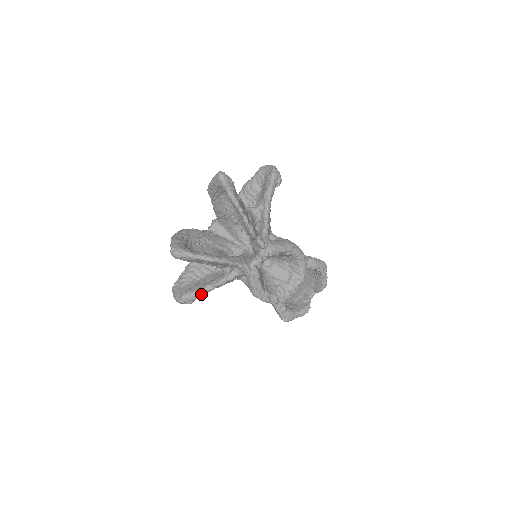
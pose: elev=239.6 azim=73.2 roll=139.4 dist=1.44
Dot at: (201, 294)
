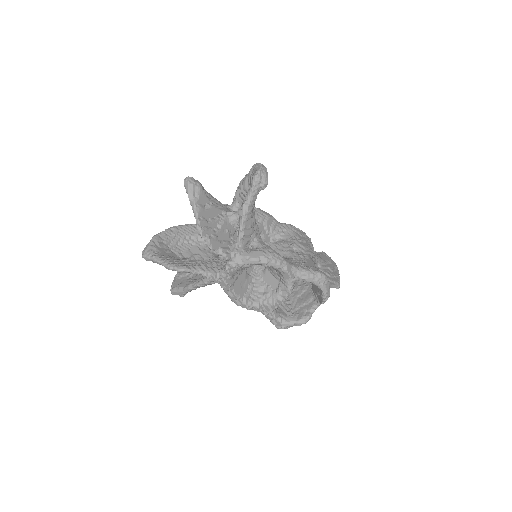
Dot at: (185, 291)
